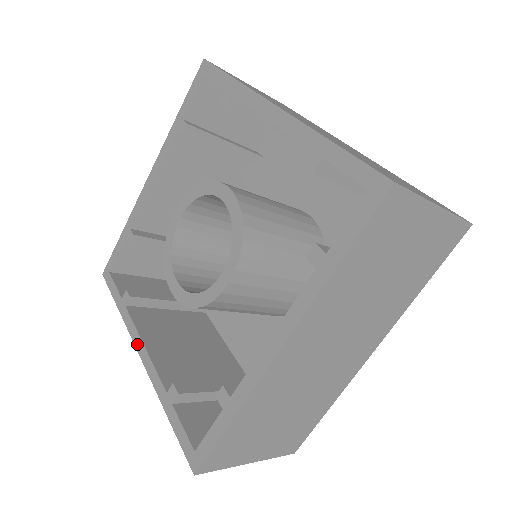
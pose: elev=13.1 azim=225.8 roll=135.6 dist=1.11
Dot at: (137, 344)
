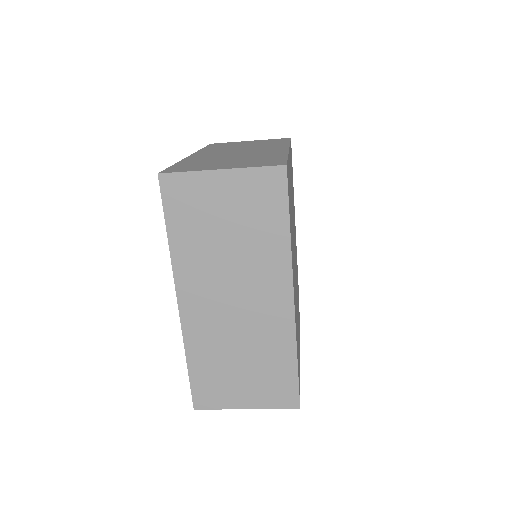
Dot at: occluded
